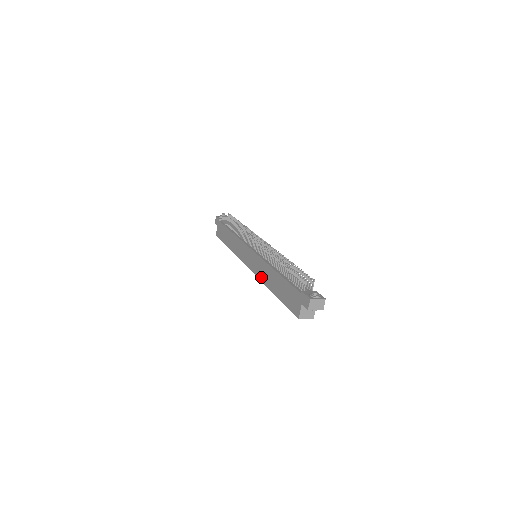
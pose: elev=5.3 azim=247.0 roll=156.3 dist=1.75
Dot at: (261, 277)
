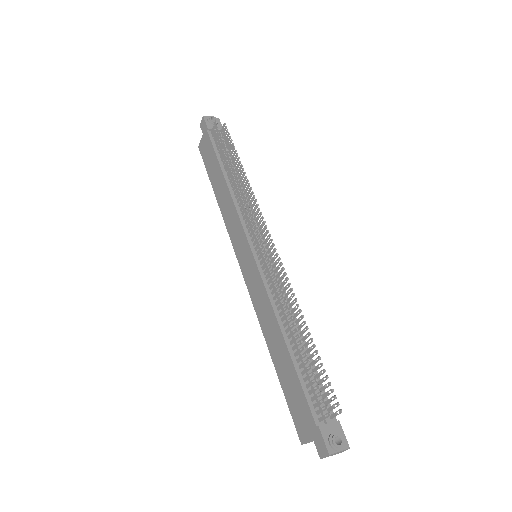
Dot at: (258, 311)
